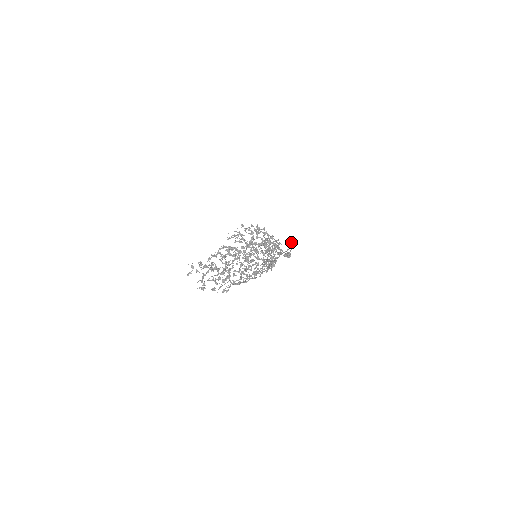
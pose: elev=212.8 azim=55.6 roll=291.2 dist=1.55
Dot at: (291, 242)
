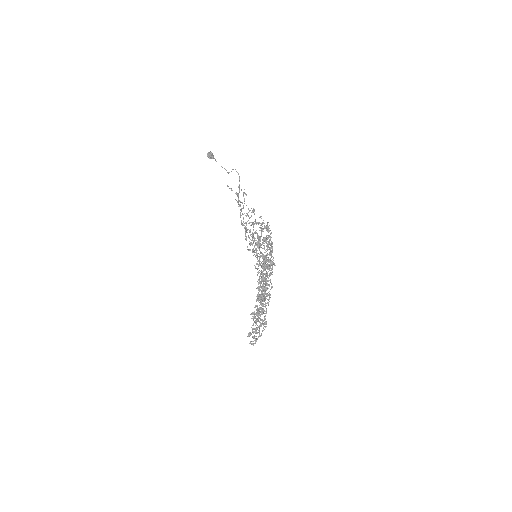
Dot at: occluded
